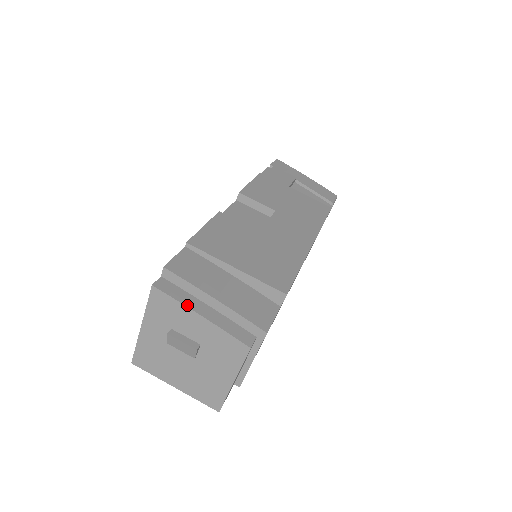
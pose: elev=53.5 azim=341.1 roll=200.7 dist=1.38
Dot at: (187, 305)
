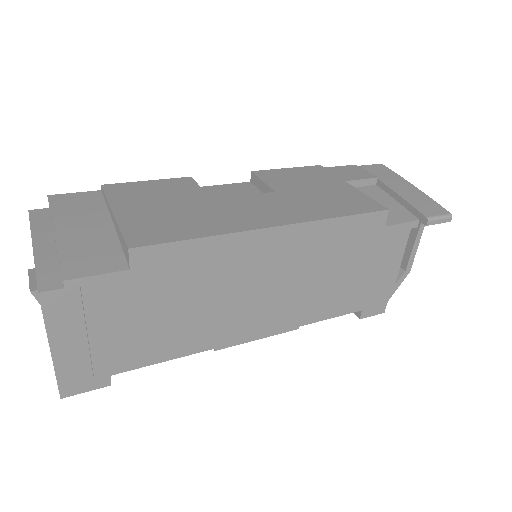
Dot at: (33, 233)
